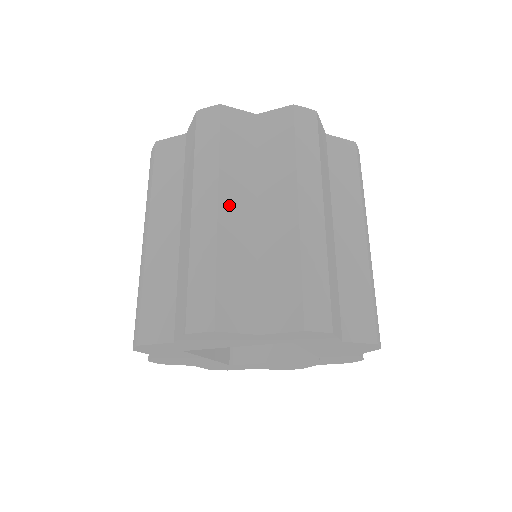
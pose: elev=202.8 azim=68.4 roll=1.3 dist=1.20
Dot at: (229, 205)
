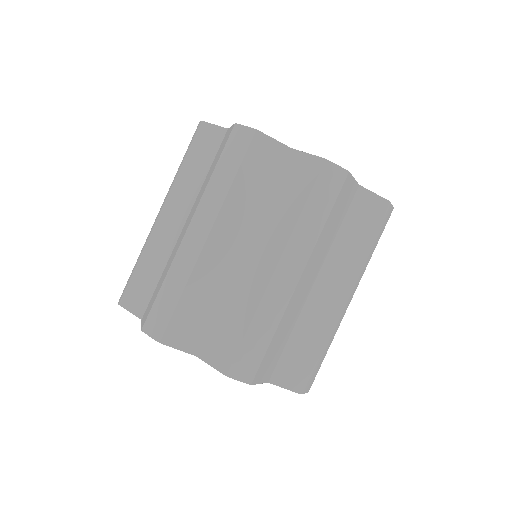
Dot at: (305, 278)
